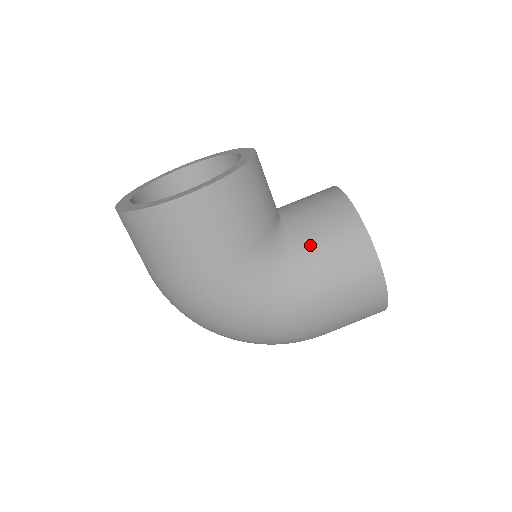
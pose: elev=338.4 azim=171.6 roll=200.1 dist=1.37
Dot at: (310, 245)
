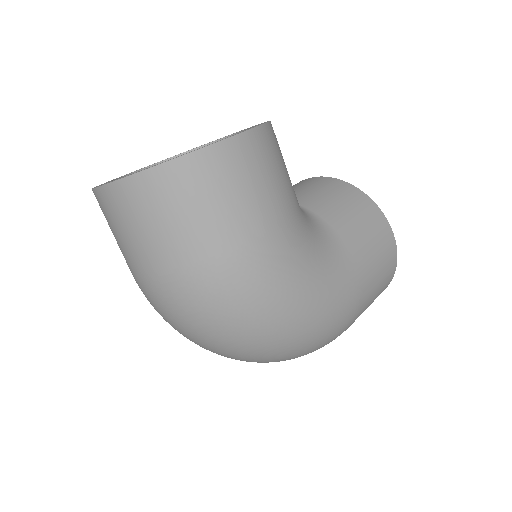
Dot at: (332, 214)
